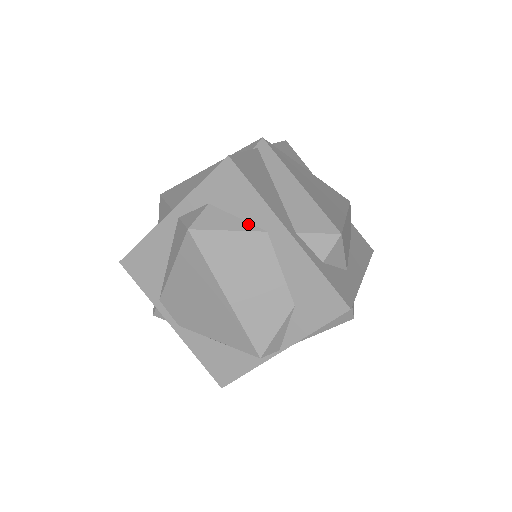
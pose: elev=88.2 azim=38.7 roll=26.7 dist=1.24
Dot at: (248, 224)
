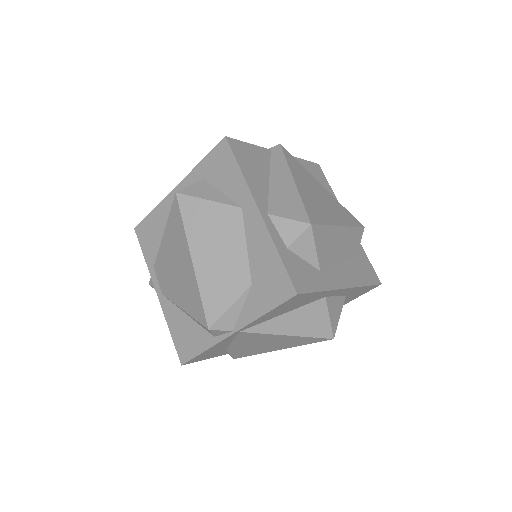
Dot at: (228, 199)
